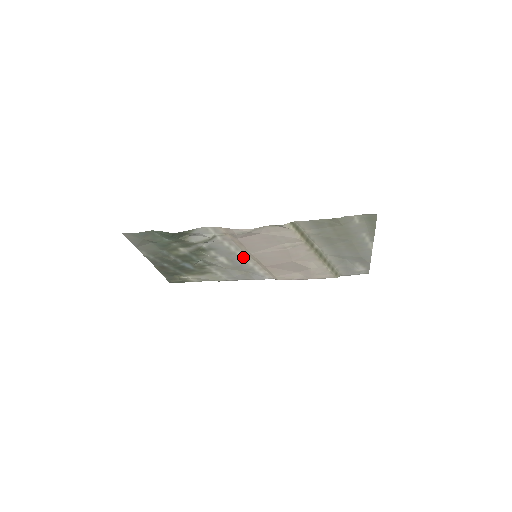
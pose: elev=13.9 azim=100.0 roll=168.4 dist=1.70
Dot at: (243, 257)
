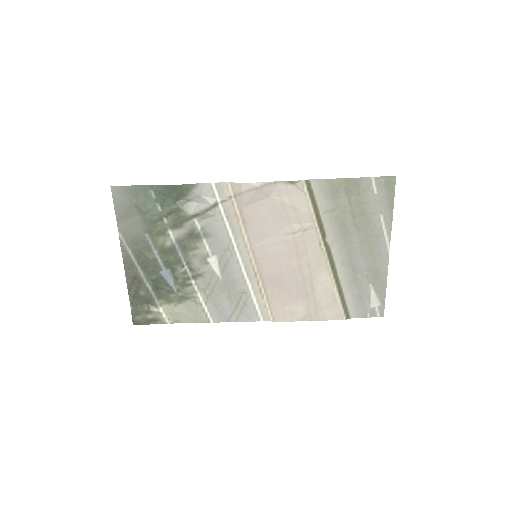
Dot at: (240, 259)
